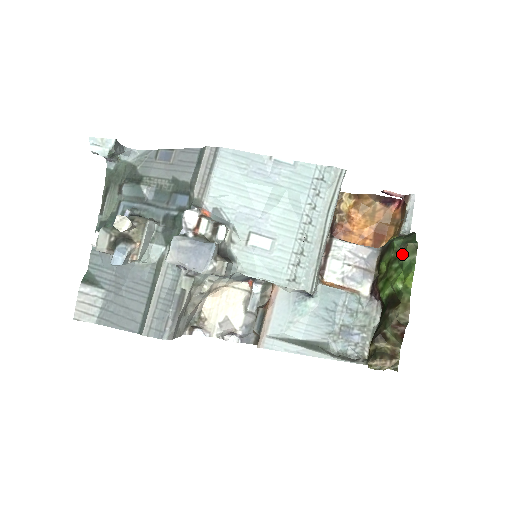
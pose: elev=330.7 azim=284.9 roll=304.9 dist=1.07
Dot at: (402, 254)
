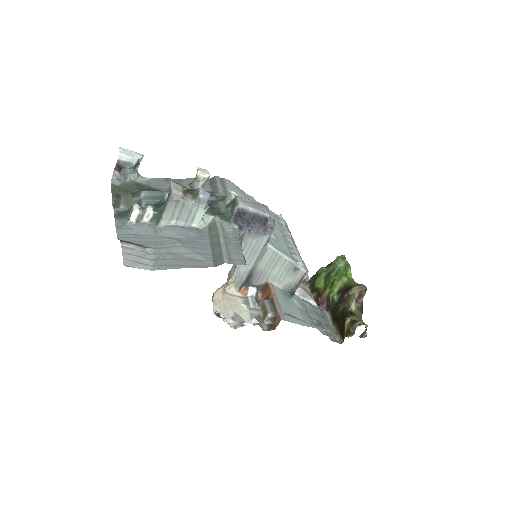
Dot at: (336, 264)
